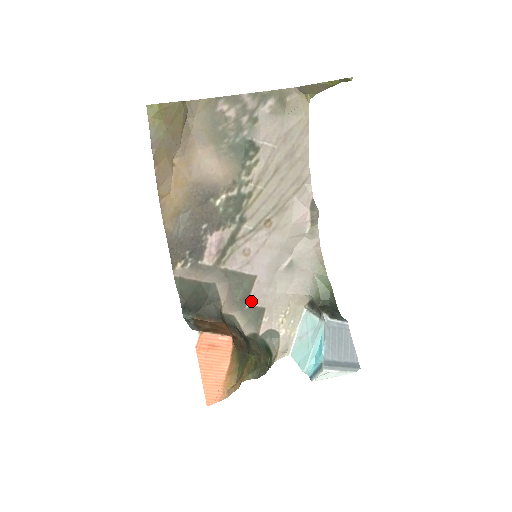
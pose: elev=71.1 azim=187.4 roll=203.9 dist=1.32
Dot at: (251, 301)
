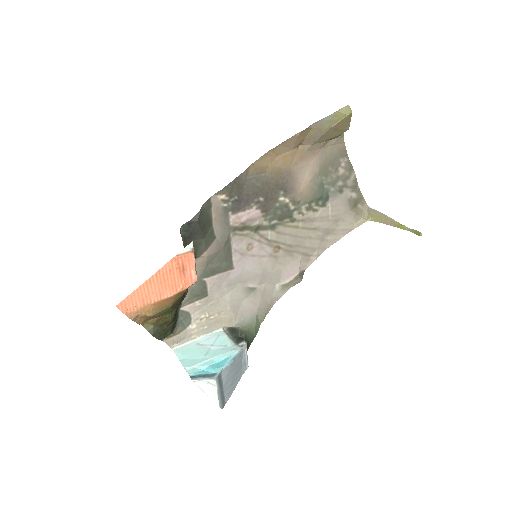
Dot at: (210, 279)
